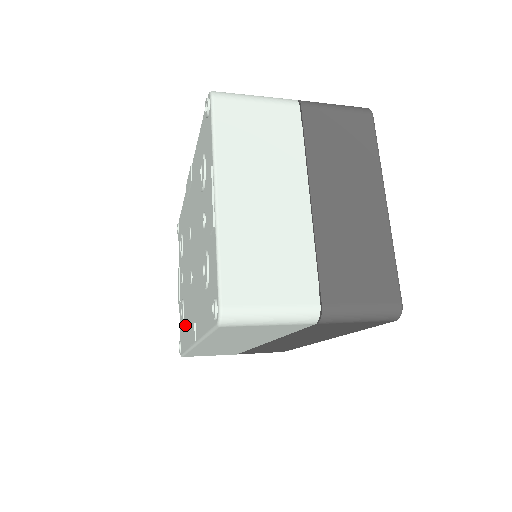
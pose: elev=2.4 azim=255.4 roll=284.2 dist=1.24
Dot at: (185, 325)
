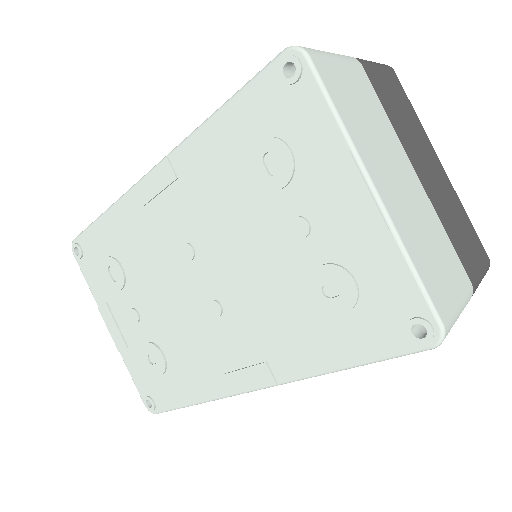
Dot at: (182, 372)
